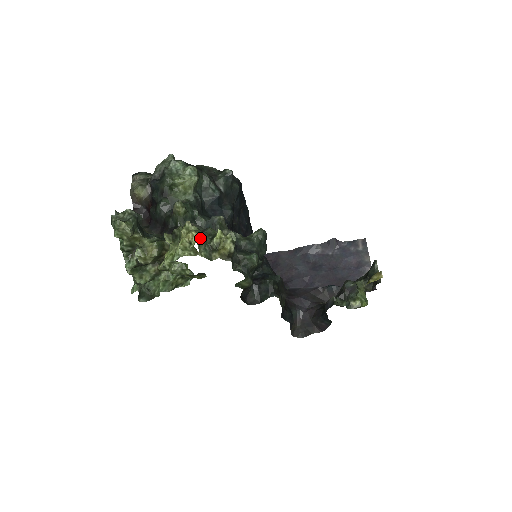
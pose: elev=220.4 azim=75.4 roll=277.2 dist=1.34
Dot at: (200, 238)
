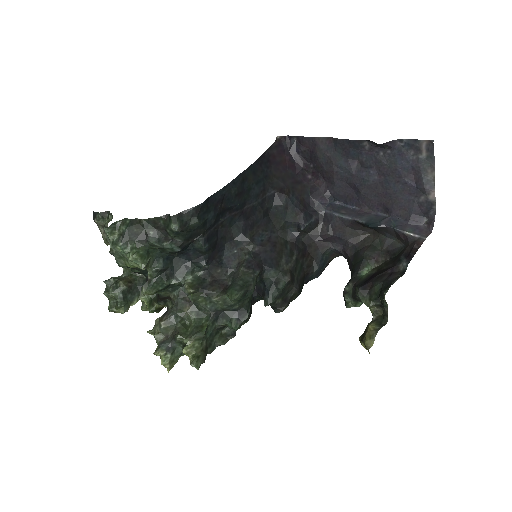
Dot at: (171, 360)
